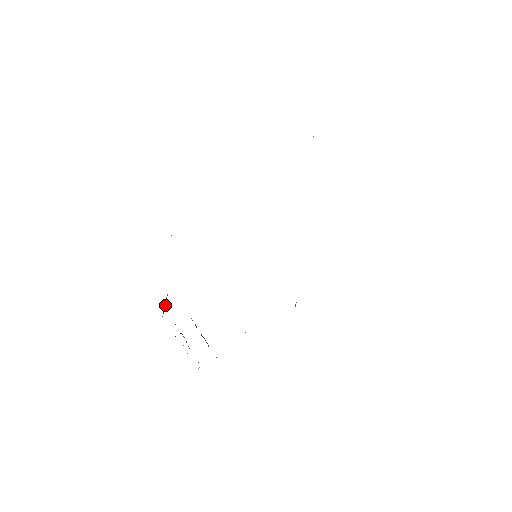
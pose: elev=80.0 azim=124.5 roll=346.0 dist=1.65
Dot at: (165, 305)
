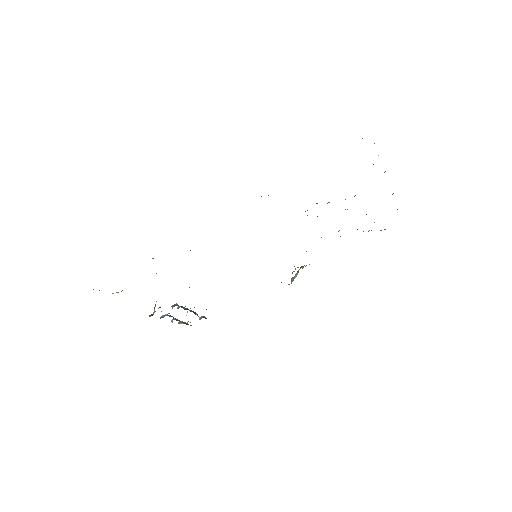
Dot at: occluded
